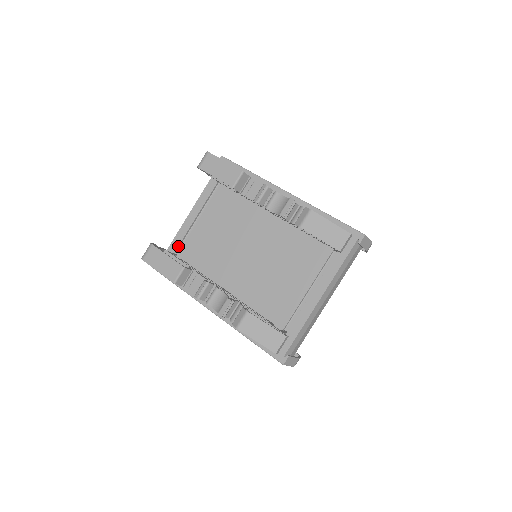
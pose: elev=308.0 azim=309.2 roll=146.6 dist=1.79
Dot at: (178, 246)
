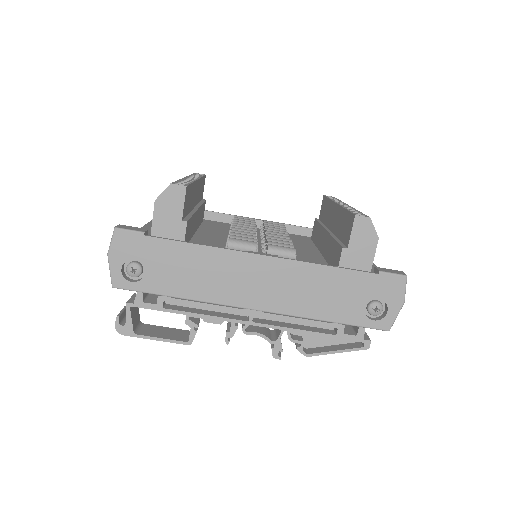
Dot at: occluded
